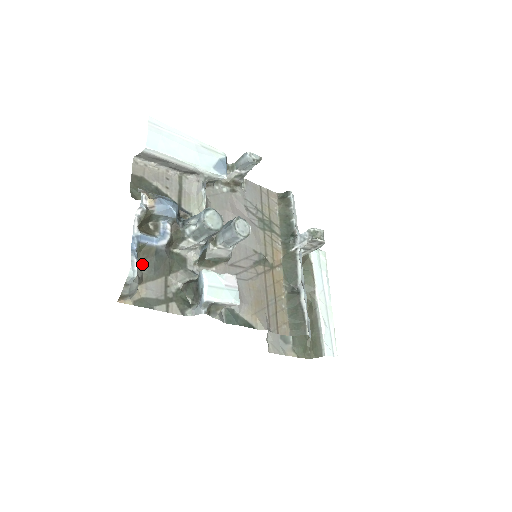
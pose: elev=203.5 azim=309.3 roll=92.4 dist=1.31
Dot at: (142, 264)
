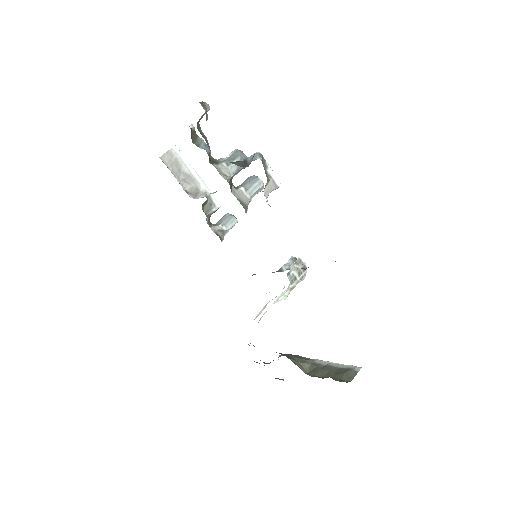
Dot at: (200, 133)
